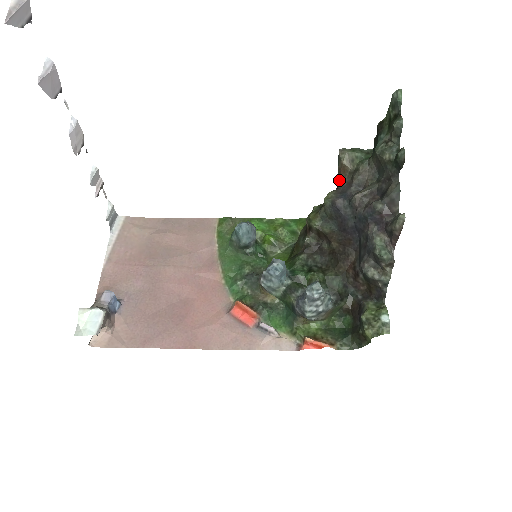
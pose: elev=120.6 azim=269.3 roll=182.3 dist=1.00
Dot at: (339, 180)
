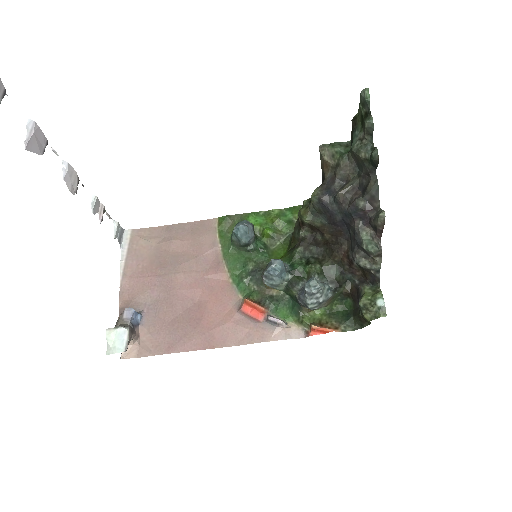
Dot at: (323, 174)
